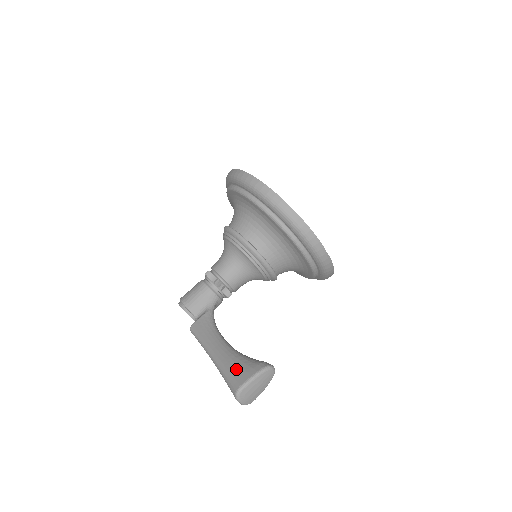
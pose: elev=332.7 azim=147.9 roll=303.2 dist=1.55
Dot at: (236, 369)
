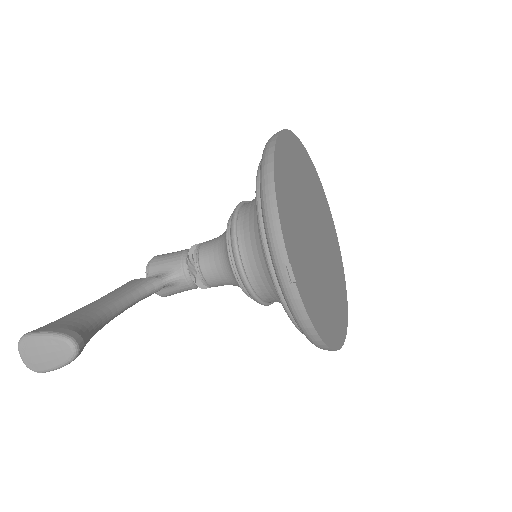
Dot at: (60, 321)
